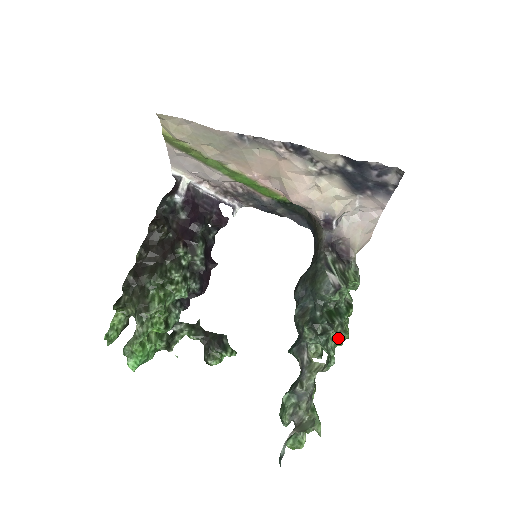
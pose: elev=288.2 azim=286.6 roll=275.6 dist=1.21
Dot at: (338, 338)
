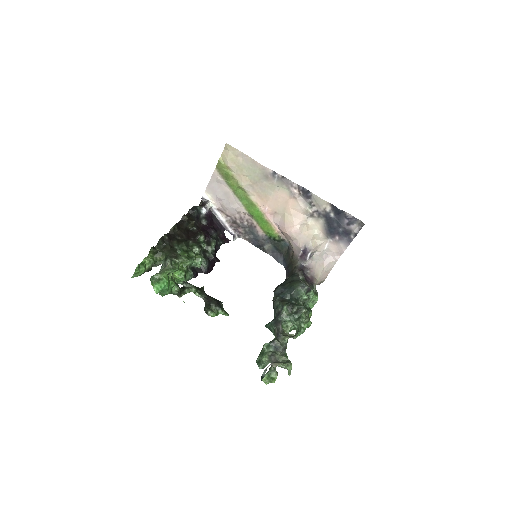
Dot at: (306, 319)
